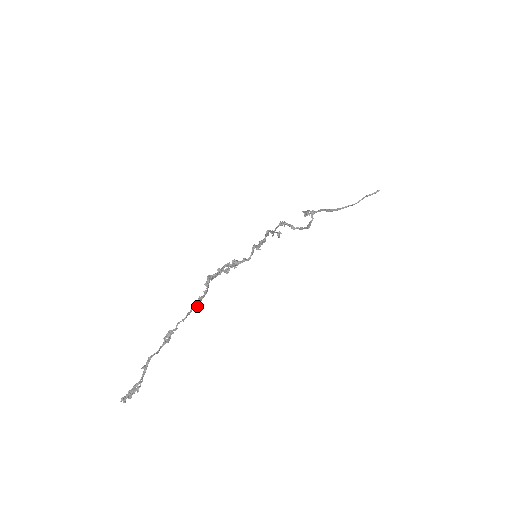
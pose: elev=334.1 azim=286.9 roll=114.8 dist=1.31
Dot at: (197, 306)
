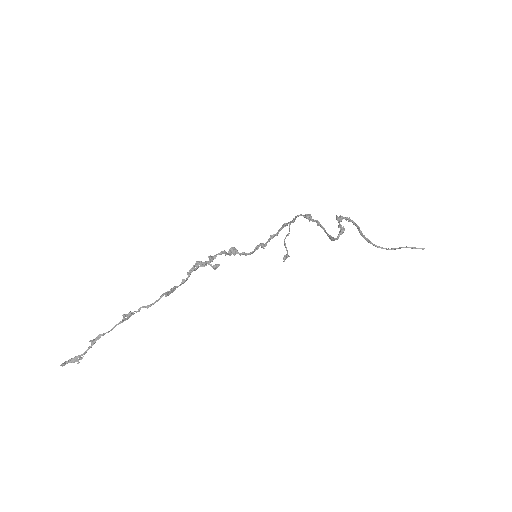
Dot at: (169, 294)
